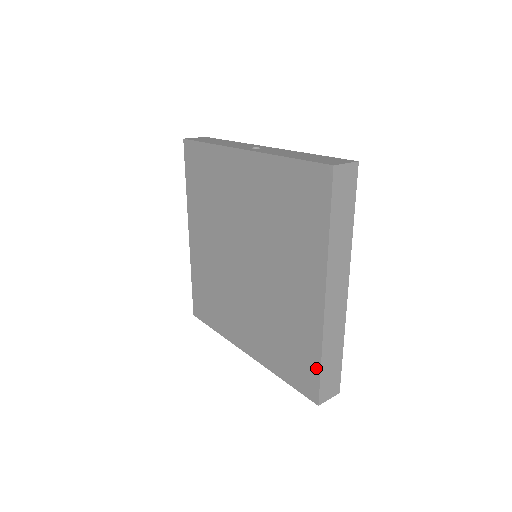
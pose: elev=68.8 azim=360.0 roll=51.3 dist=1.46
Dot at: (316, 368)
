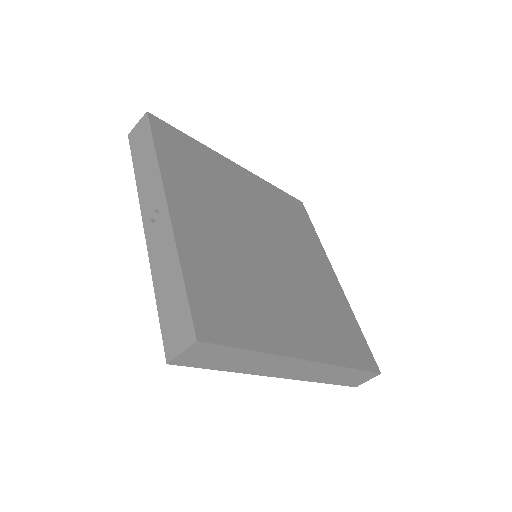
Dot at: occluded
